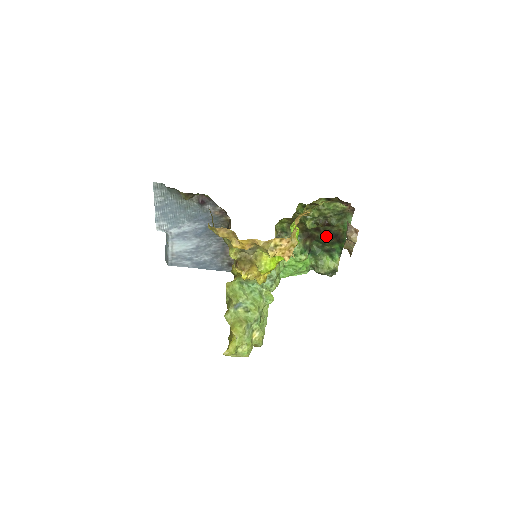
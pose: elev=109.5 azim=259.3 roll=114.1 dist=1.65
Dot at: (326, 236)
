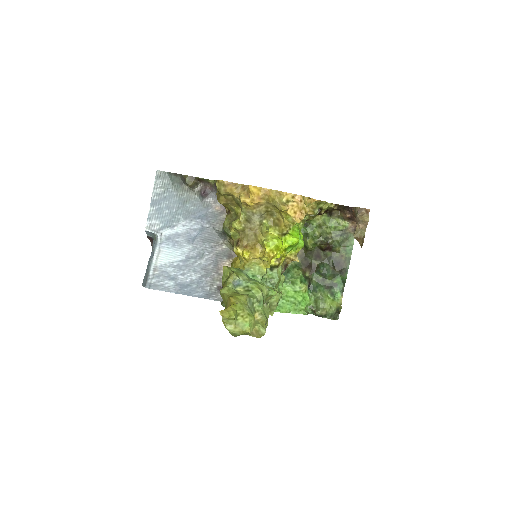
Dot at: (327, 265)
